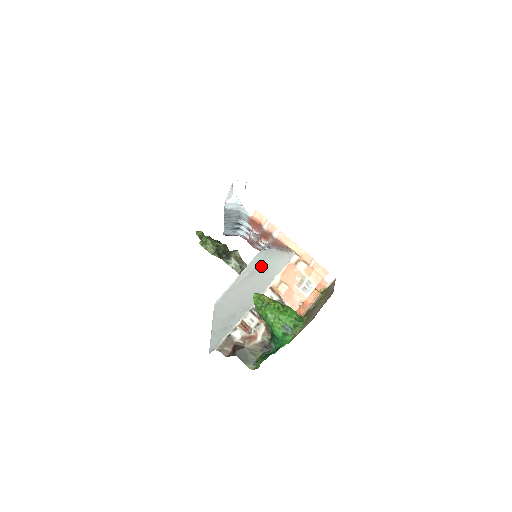
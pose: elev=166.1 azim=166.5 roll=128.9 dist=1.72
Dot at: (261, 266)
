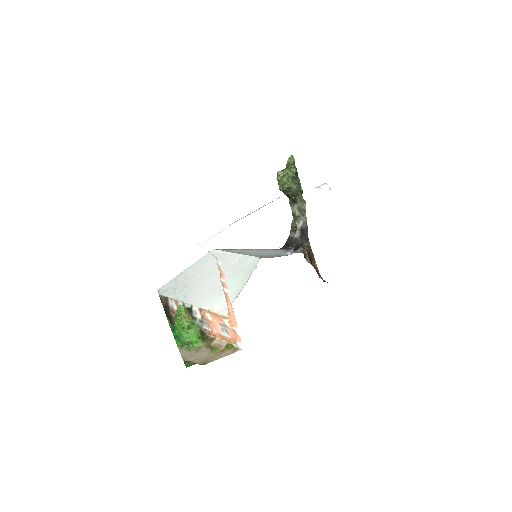
Dot at: (233, 277)
